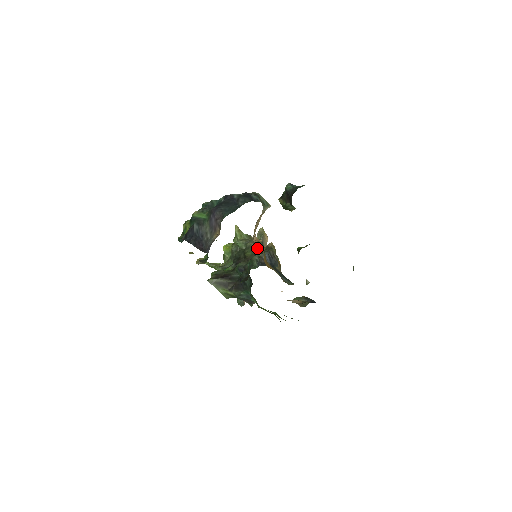
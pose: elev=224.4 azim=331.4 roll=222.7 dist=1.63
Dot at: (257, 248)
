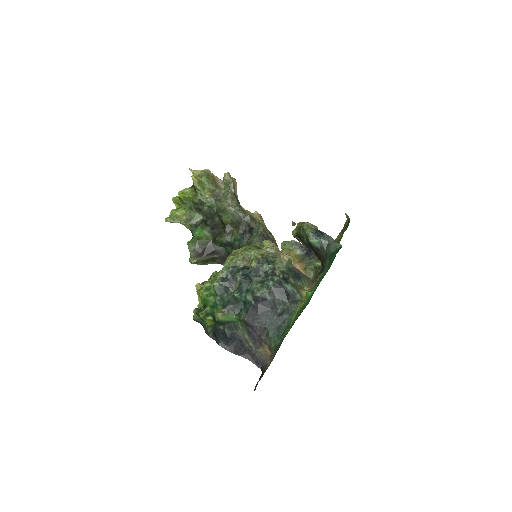
Dot at: (238, 216)
